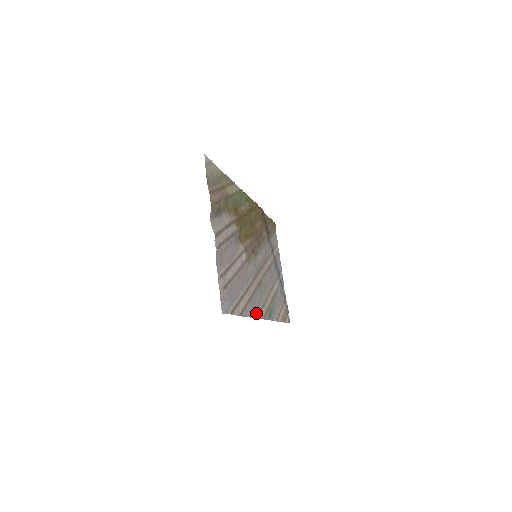
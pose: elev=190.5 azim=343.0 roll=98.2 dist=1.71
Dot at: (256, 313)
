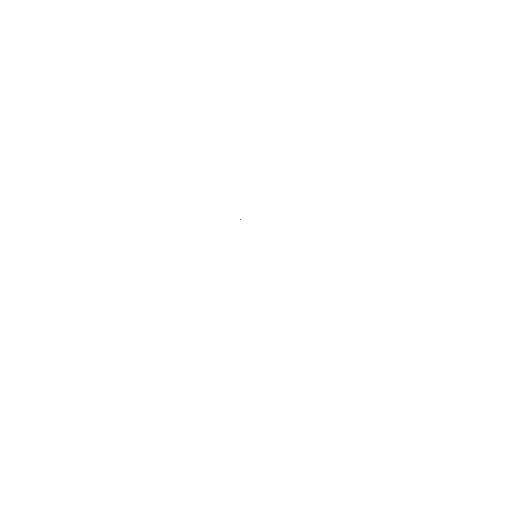
Dot at: occluded
